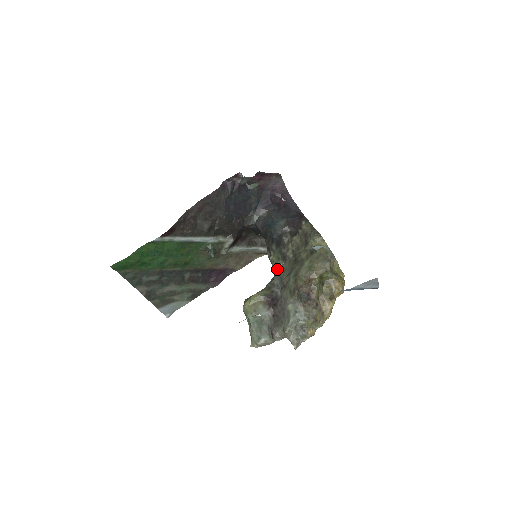
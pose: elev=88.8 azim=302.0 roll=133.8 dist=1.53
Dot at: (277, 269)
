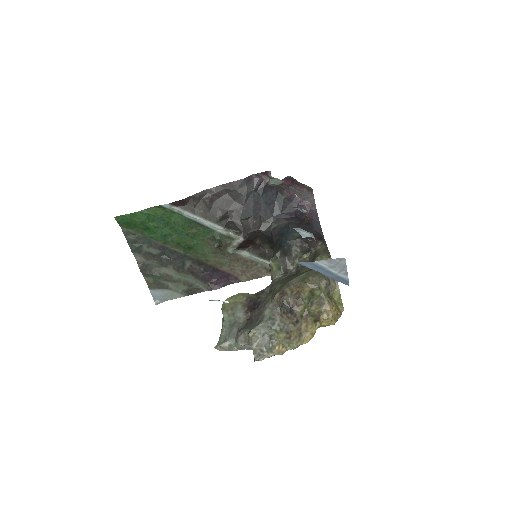
Dot at: (274, 279)
